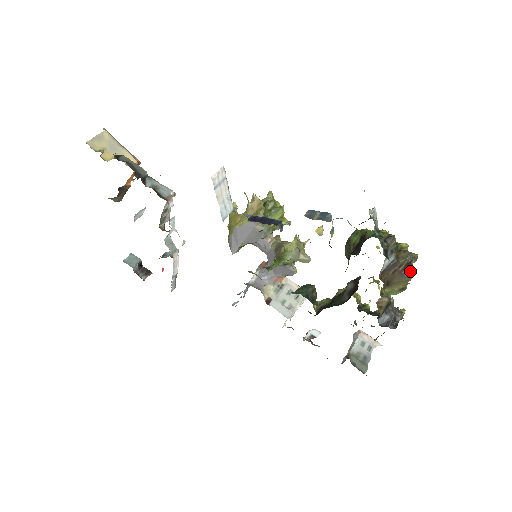
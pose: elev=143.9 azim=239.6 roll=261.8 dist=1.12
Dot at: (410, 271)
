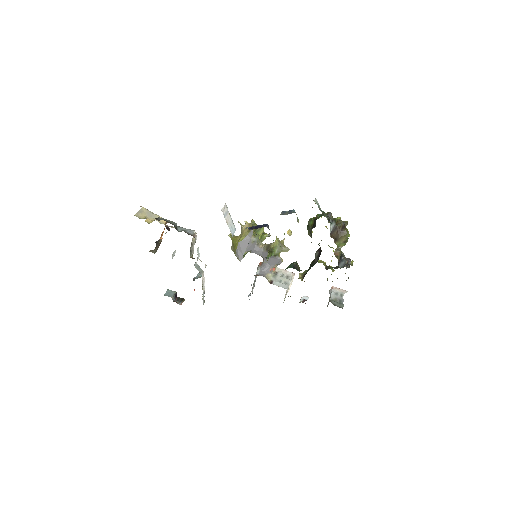
Dot at: (346, 229)
